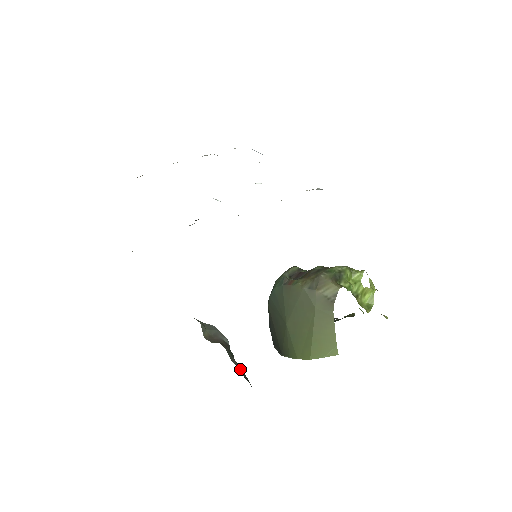
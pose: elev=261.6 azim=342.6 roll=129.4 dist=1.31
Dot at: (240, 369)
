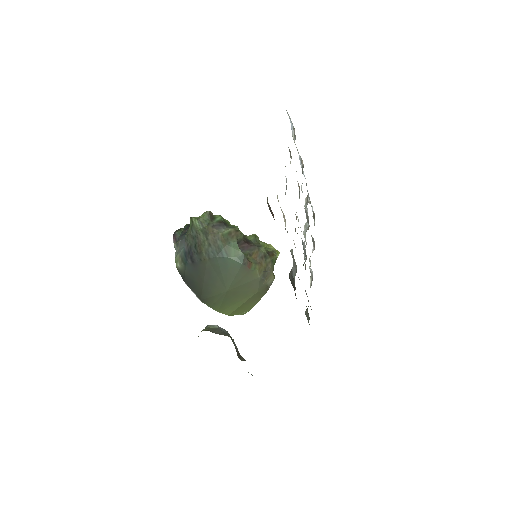
Dot at: occluded
